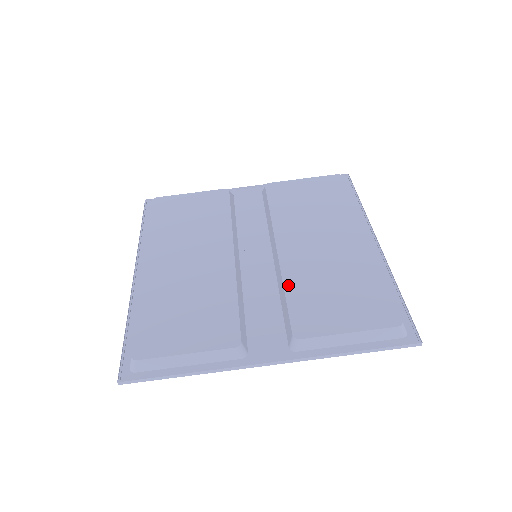
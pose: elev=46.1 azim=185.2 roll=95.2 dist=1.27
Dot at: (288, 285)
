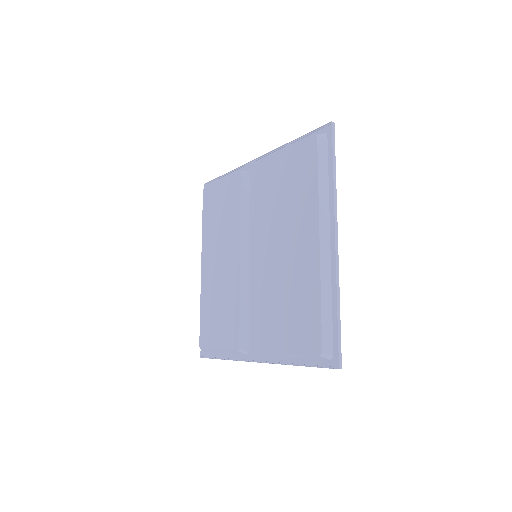
Dot at: (264, 298)
